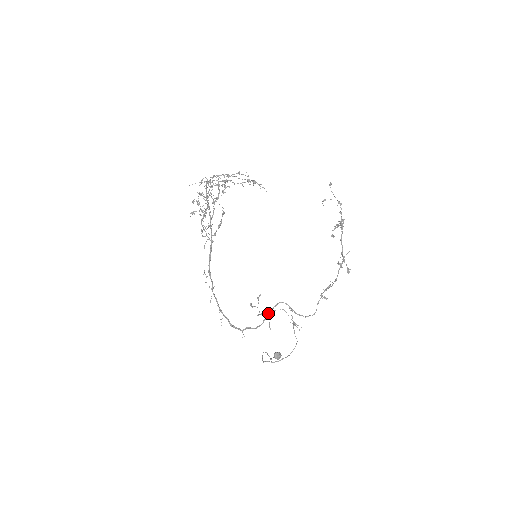
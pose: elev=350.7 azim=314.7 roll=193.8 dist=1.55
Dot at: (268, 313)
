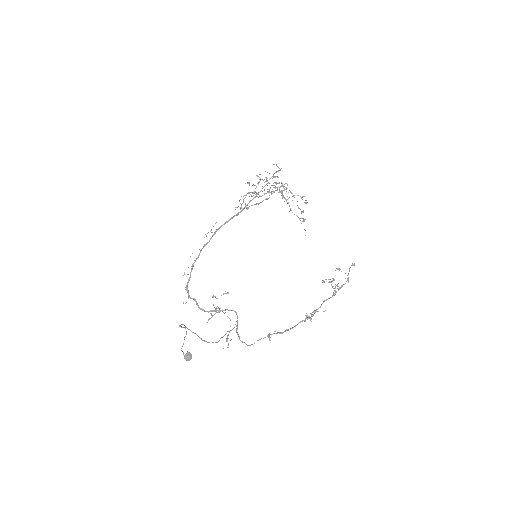
Dot at: (219, 309)
